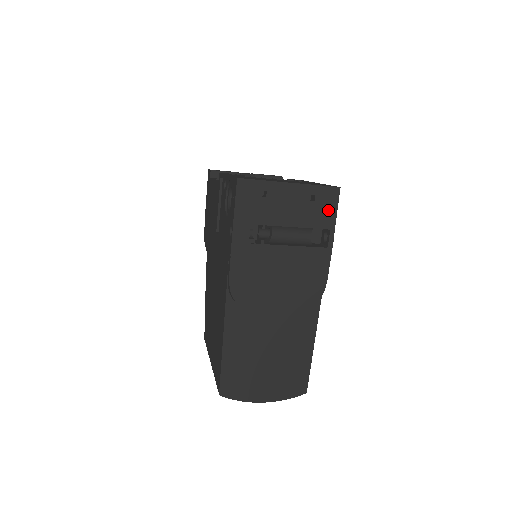
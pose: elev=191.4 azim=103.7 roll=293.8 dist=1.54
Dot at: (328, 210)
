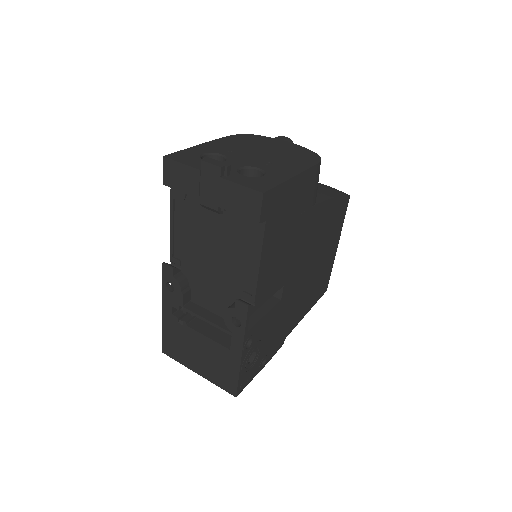
Dot at: occluded
